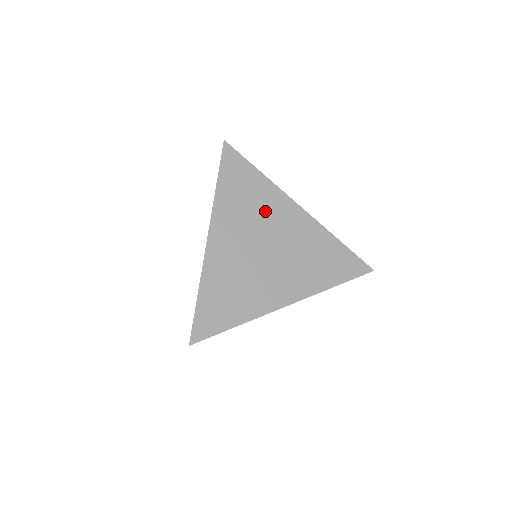
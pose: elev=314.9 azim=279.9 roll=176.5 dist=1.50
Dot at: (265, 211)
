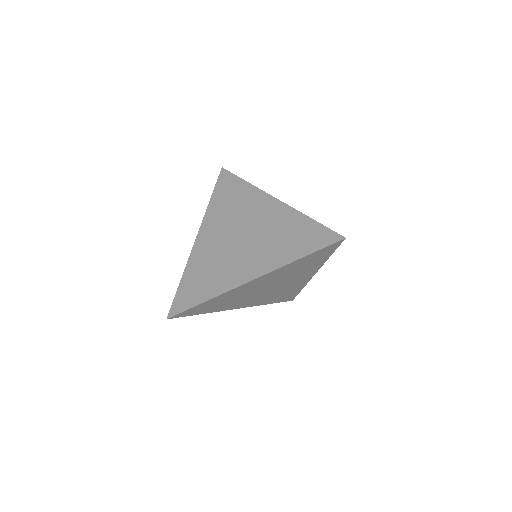
Dot at: (244, 208)
